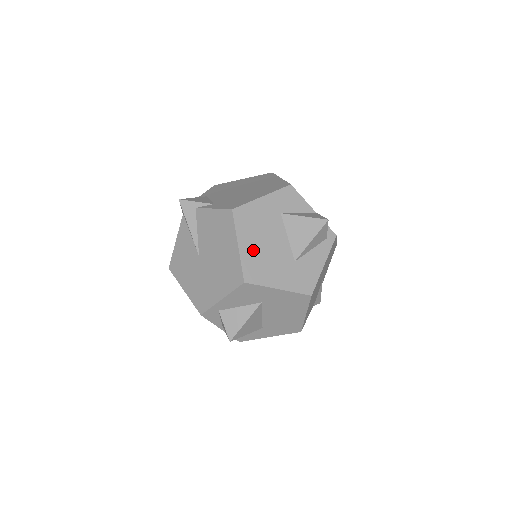
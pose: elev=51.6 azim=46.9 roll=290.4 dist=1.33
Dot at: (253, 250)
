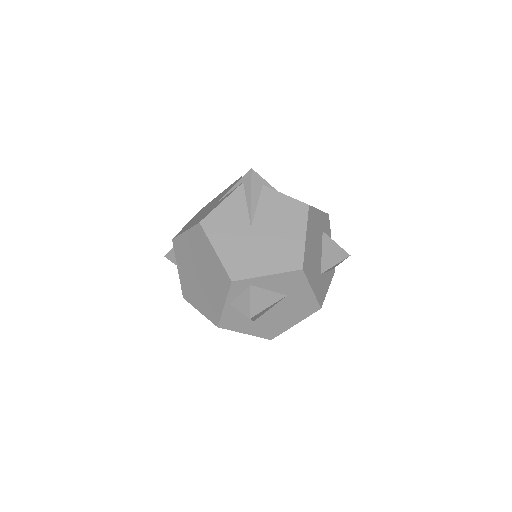
Dot at: (310, 247)
